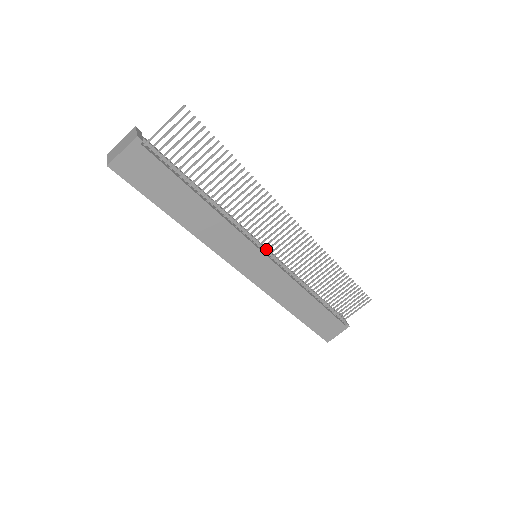
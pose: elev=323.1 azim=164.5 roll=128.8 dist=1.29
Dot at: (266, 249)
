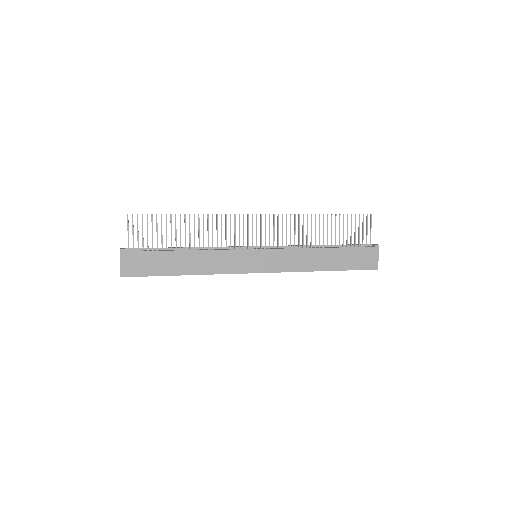
Dot at: (256, 246)
